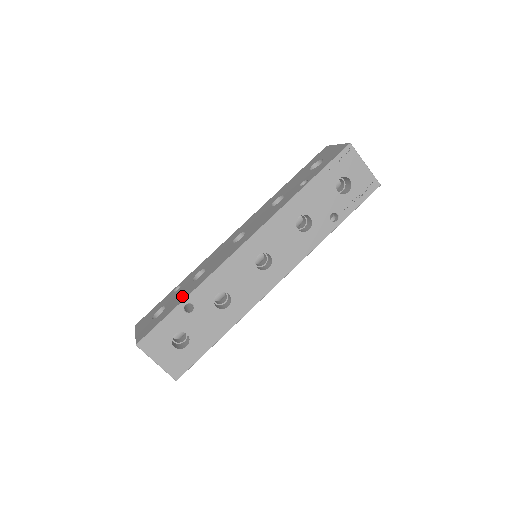
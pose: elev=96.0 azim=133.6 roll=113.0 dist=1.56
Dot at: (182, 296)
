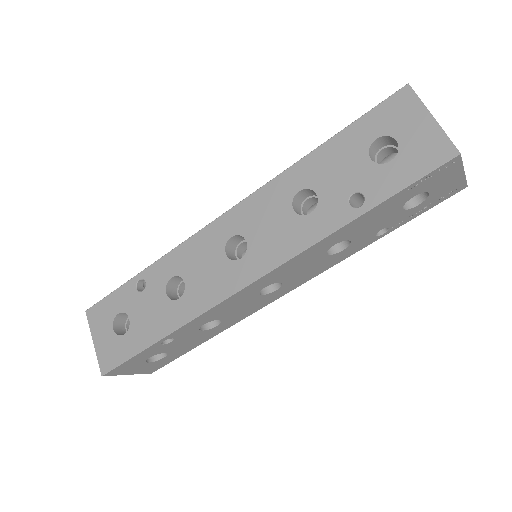
Dot at: (156, 325)
